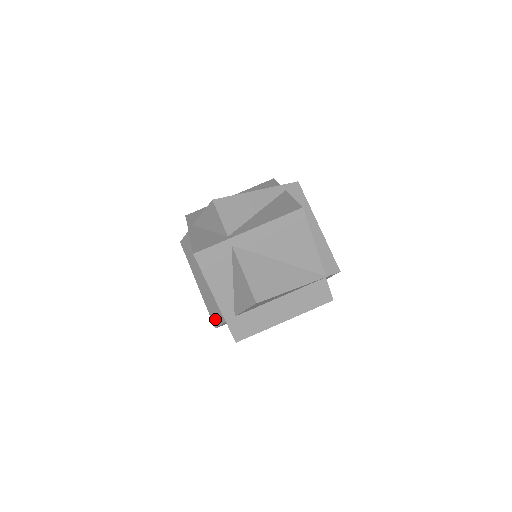
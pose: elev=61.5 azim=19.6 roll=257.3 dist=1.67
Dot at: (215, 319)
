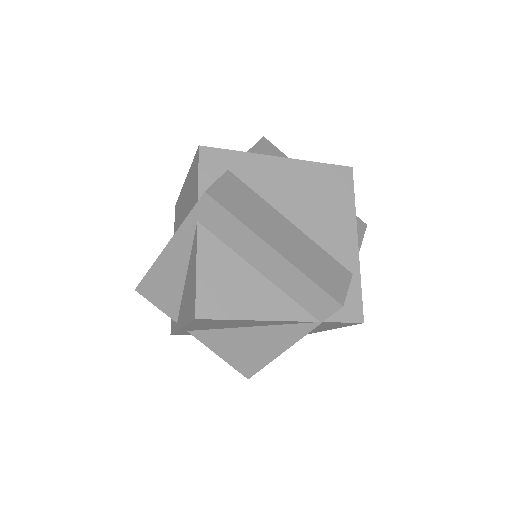
Dot at: occluded
